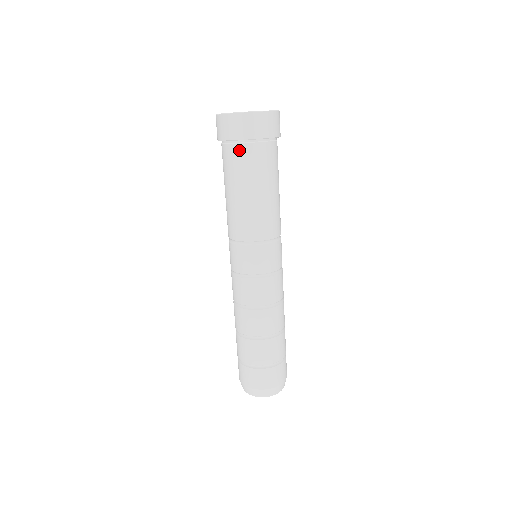
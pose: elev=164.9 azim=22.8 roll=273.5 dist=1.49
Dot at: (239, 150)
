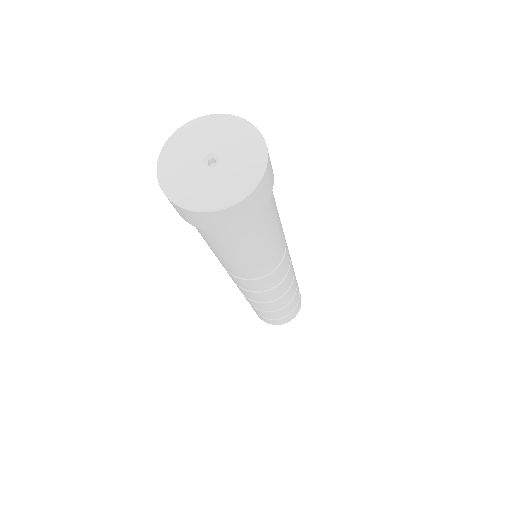
Dot at: (244, 226)
